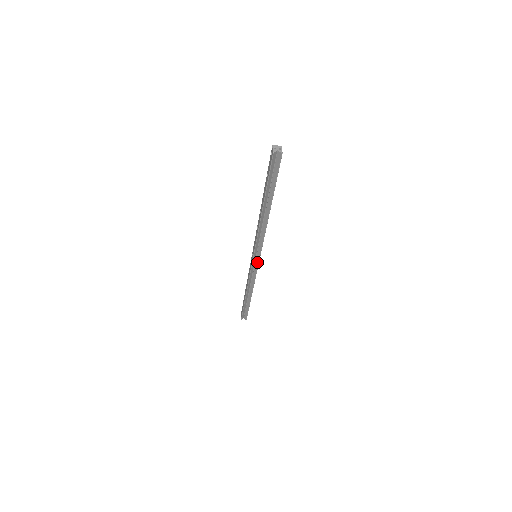
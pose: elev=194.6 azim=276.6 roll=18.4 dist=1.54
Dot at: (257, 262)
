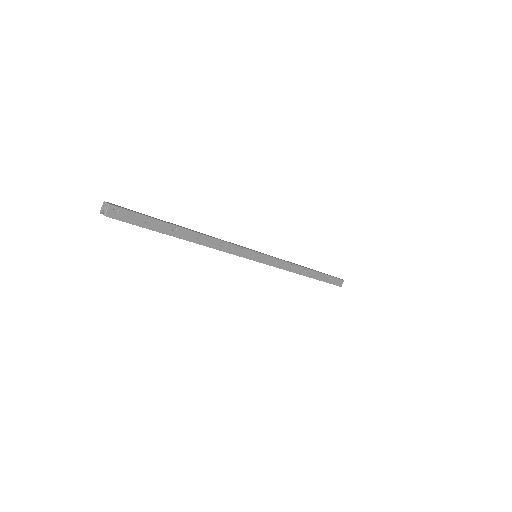
Dot at: (261, 261)
